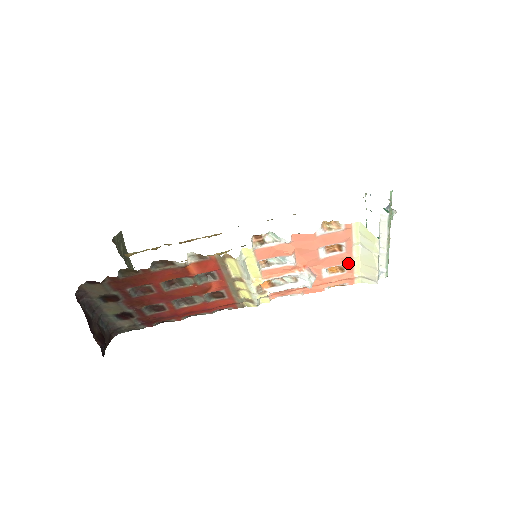
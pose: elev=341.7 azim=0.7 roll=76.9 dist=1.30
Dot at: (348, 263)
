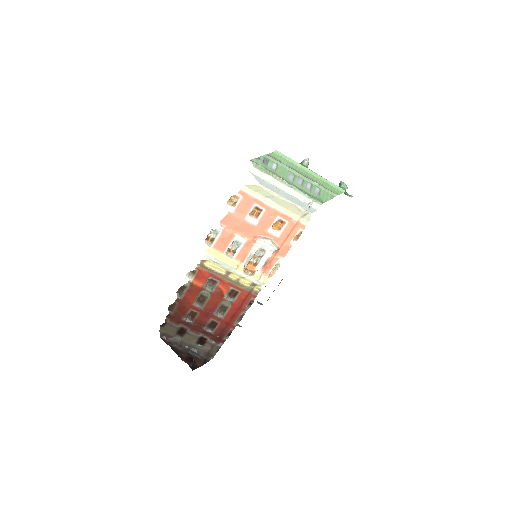
Dot at: (278, 215)
